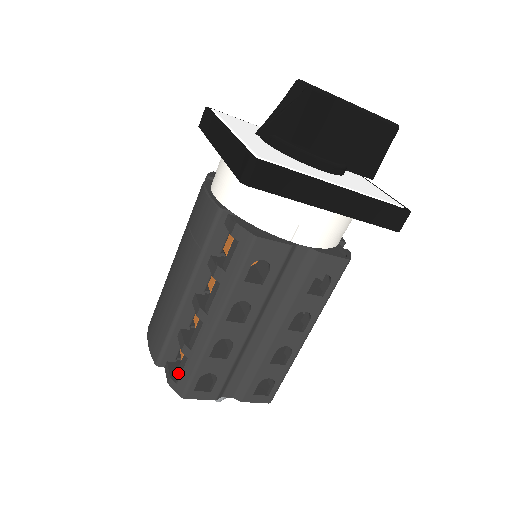
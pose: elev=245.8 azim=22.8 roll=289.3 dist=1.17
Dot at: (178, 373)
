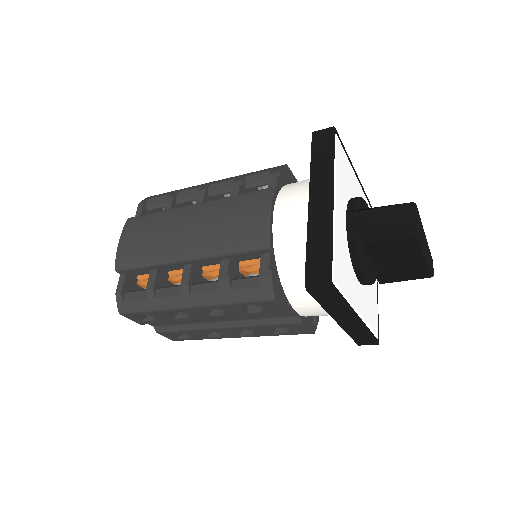
Dot at: (130, 296)
